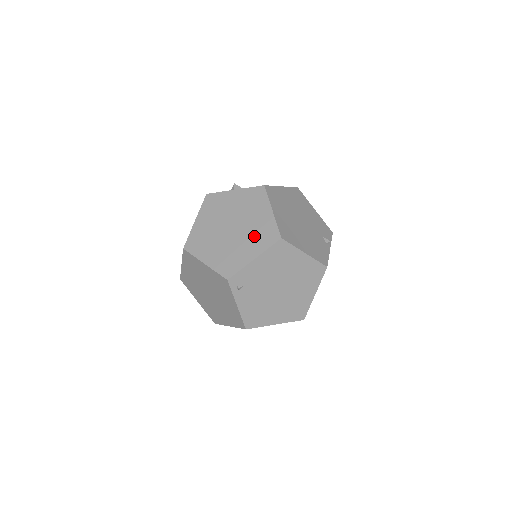
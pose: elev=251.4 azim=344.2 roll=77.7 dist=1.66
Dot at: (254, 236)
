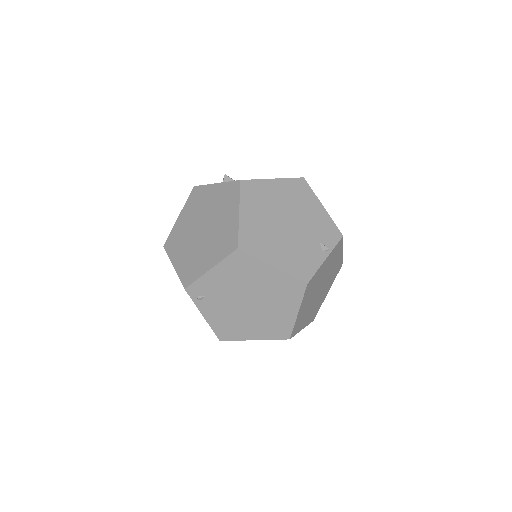
Dot at: (216, 242)
